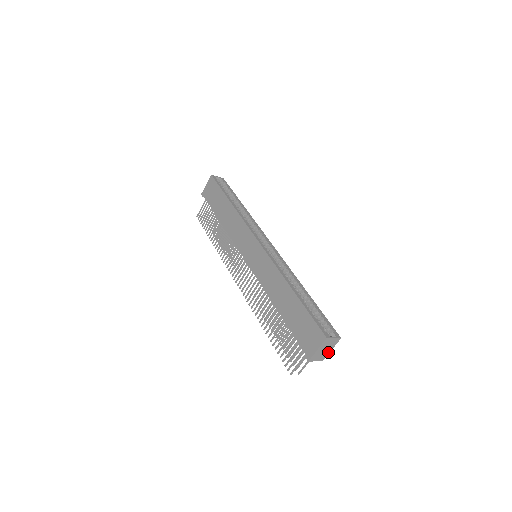
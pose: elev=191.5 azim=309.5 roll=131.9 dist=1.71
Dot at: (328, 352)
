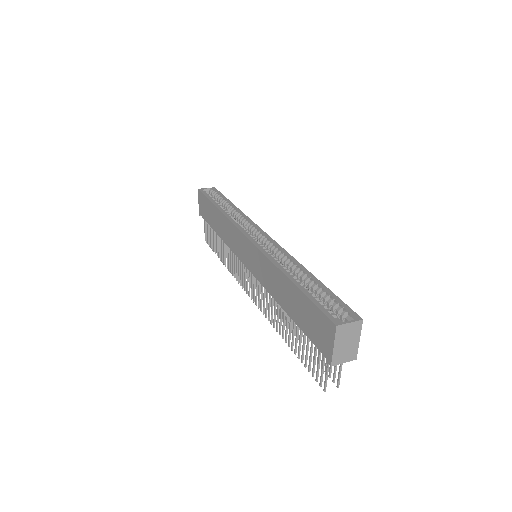
Dot at: (356, 345)
